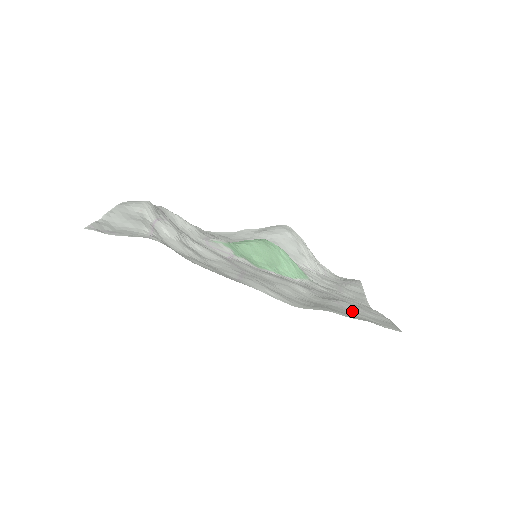
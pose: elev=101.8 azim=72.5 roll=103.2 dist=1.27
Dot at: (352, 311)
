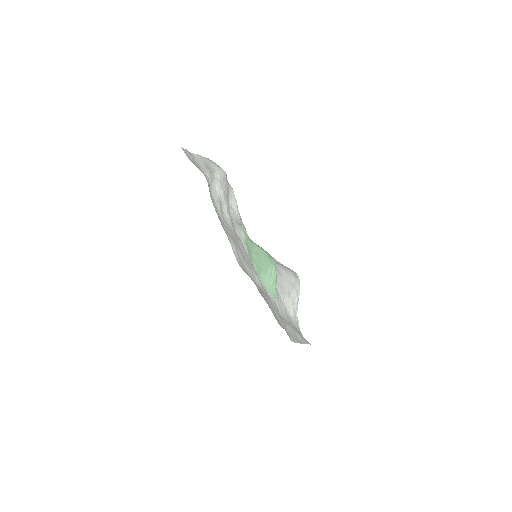
Dot at: (269, 303)
